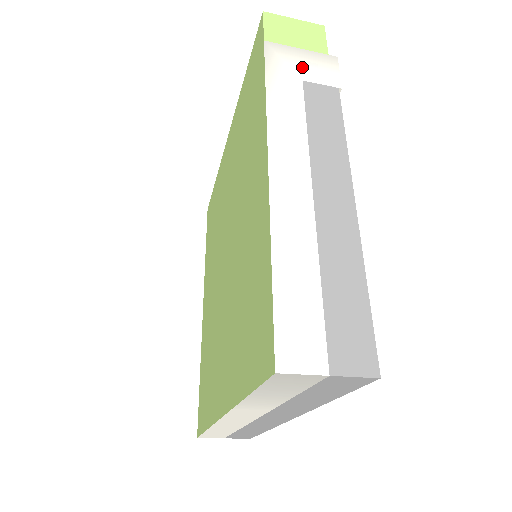
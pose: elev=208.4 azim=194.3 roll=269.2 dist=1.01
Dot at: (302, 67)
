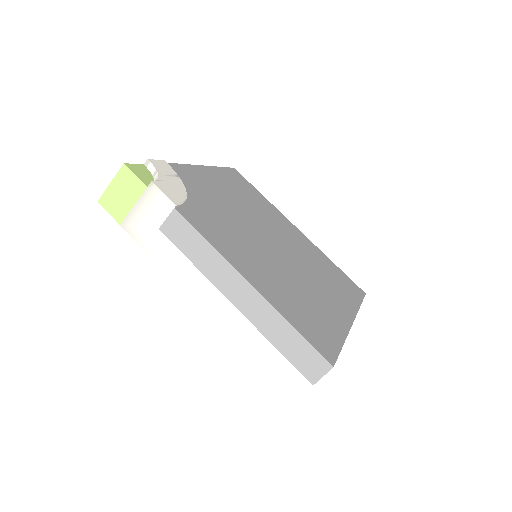
Dot at: (149, 219)
